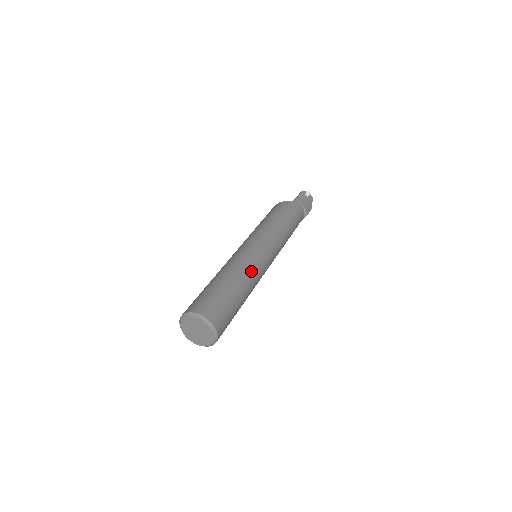
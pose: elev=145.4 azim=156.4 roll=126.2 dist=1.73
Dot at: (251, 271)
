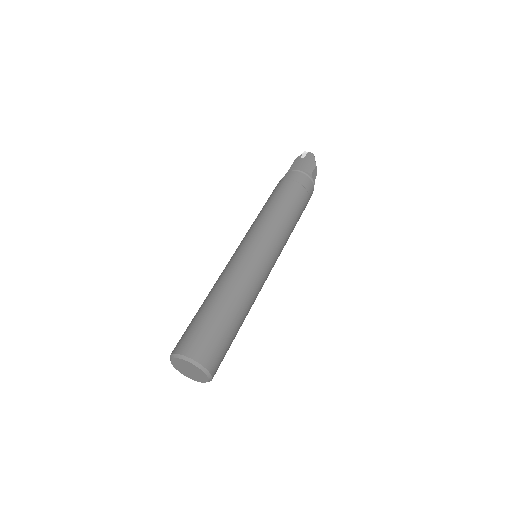
Dot at: (231, 276)
